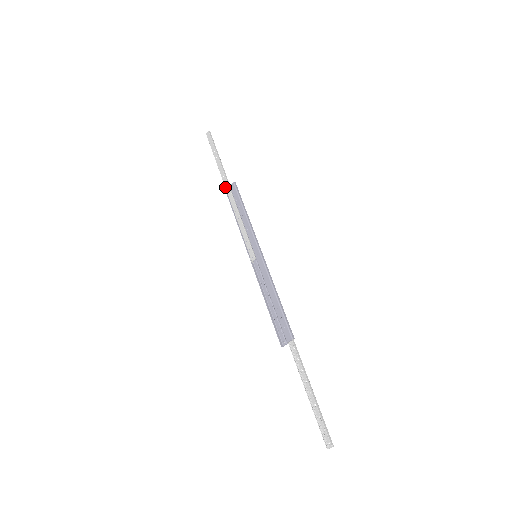
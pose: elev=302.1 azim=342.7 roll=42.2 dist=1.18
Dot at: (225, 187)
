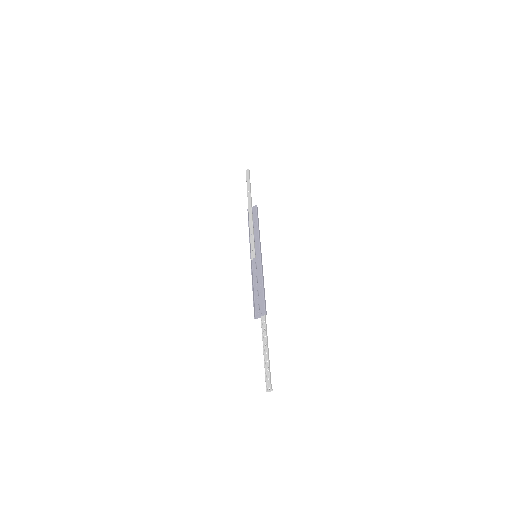
Dot at: (248, 207)
